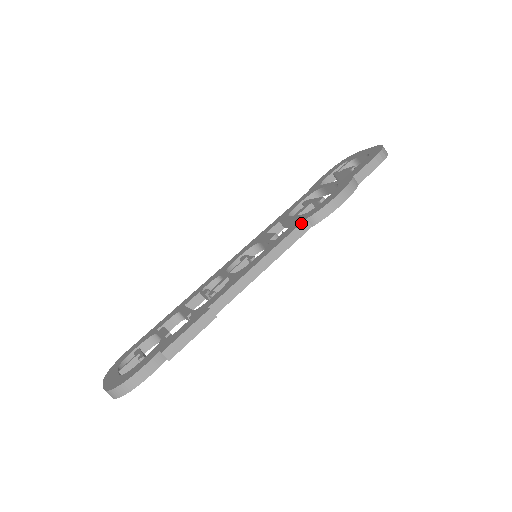
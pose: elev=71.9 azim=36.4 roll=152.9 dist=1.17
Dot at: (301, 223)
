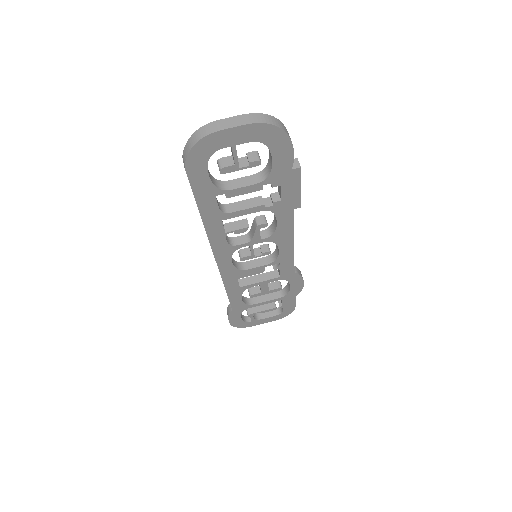
Dot at: occluded
